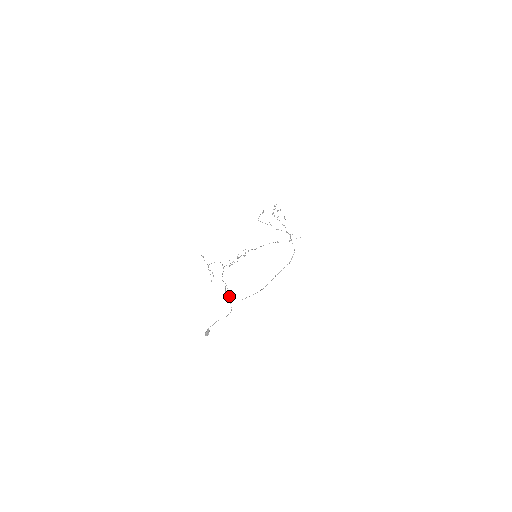
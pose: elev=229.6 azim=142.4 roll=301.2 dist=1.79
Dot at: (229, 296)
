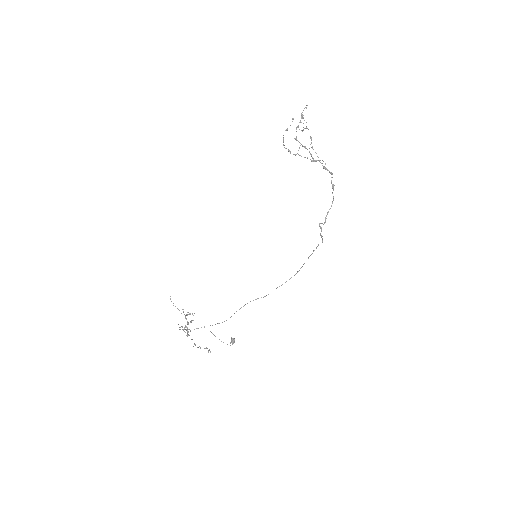
Dot at: occluded
